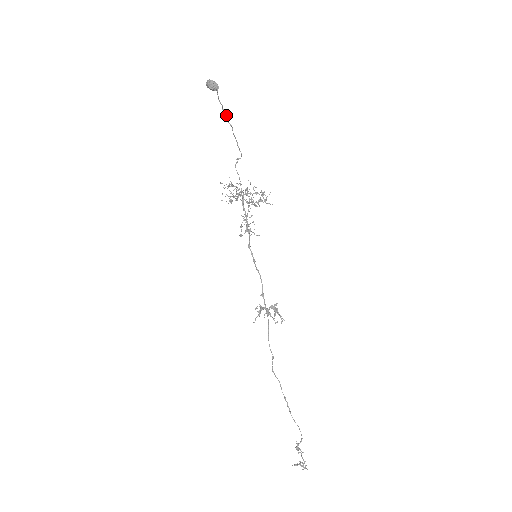
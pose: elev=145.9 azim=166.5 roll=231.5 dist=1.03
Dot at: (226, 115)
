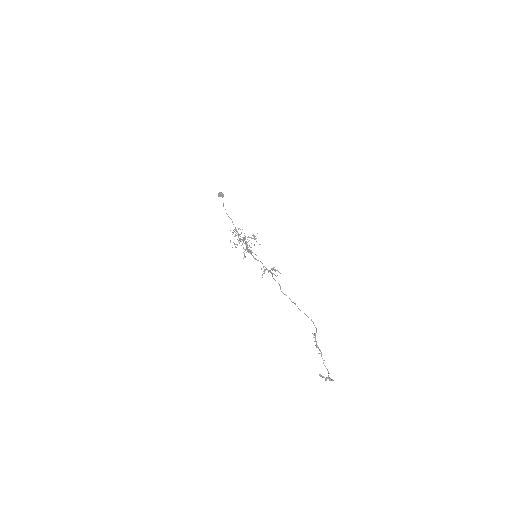
Dot at: occluded
